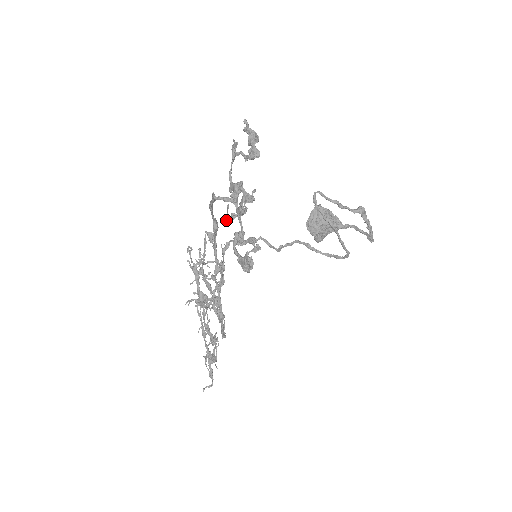
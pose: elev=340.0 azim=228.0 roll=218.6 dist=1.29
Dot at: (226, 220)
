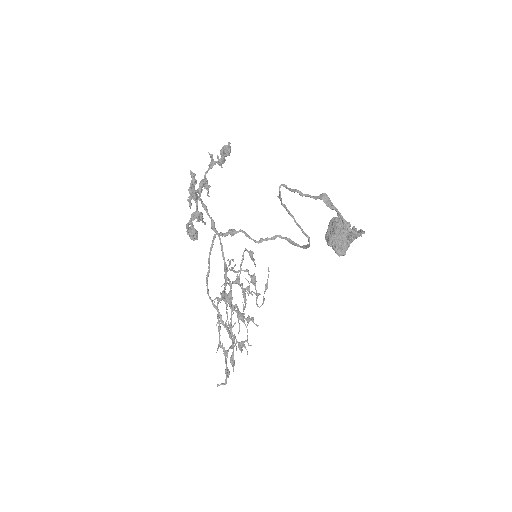
Dot at: (189, 204)
